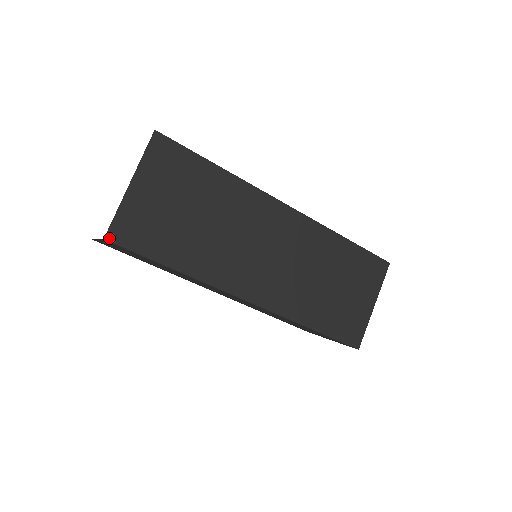
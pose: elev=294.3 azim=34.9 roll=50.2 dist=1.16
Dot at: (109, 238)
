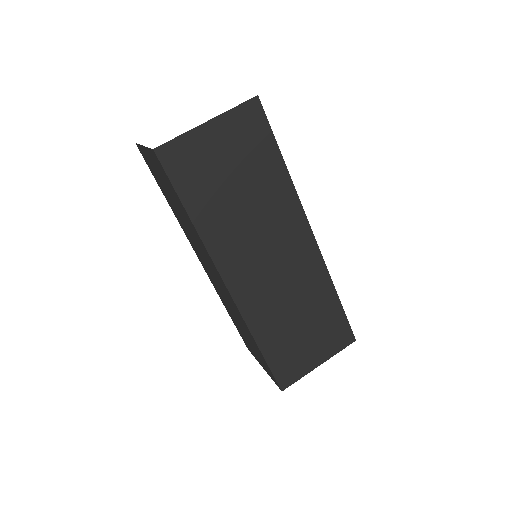
Dot at: (158, 152)
